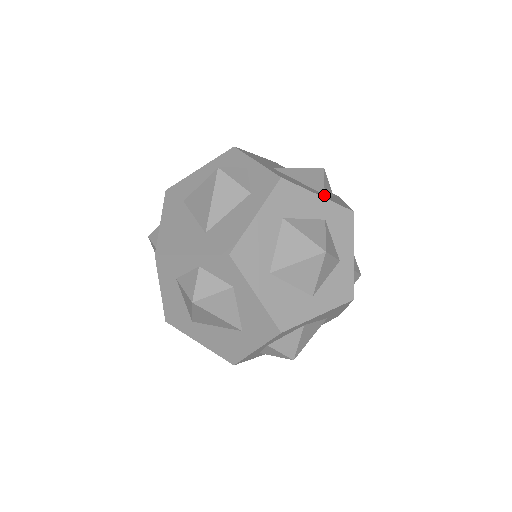
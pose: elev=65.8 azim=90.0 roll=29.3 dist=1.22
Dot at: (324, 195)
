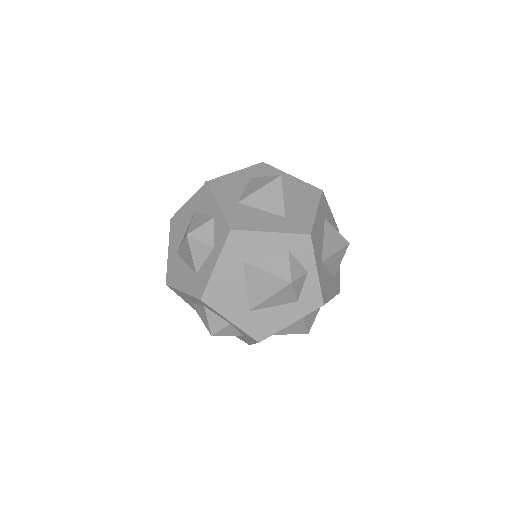
Dot at: (334, 281)
